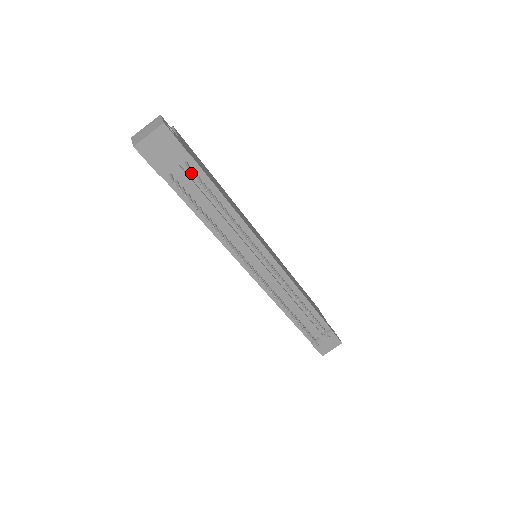
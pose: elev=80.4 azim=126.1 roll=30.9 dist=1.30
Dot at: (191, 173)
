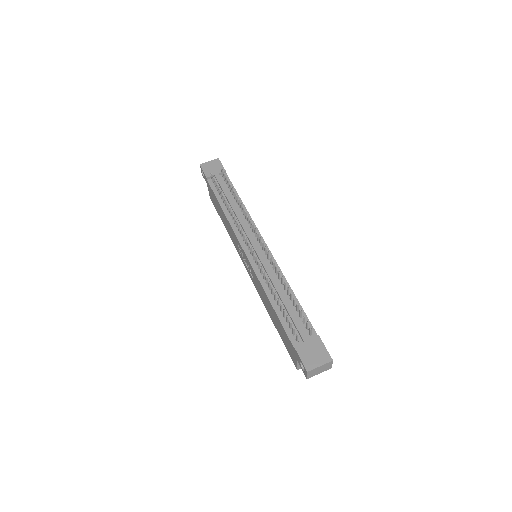
Dot at: (224, 182)
